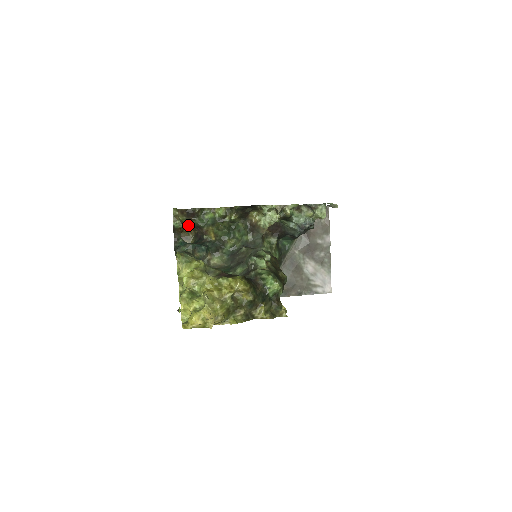
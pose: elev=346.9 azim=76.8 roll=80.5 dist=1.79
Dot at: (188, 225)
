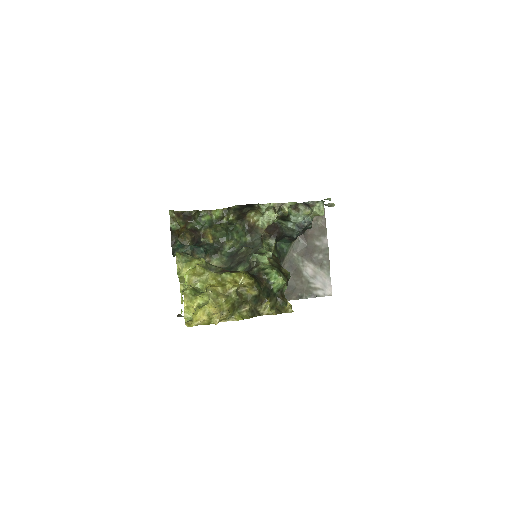
Dot at: (185, 229)
